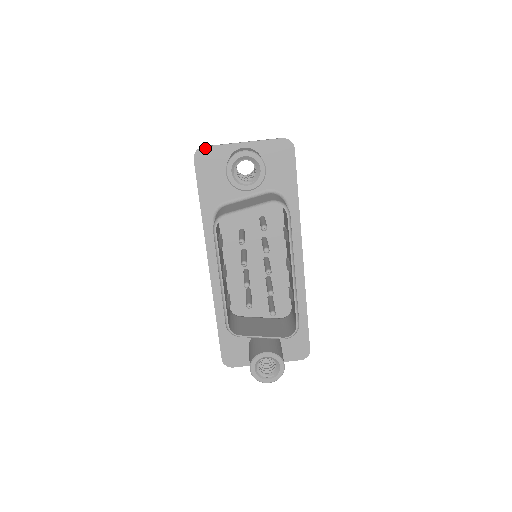
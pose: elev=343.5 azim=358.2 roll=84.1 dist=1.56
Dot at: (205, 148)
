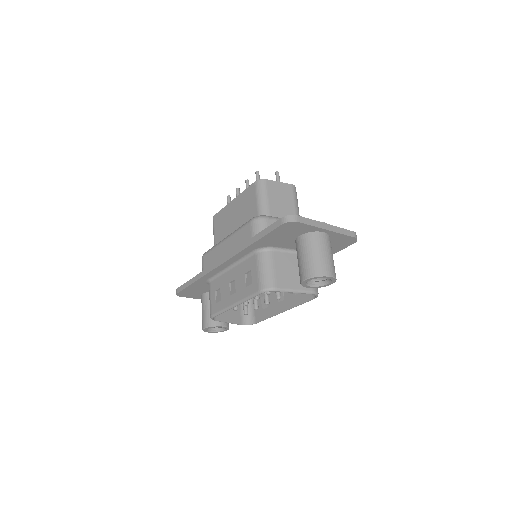
Dot at: (299, 223)
